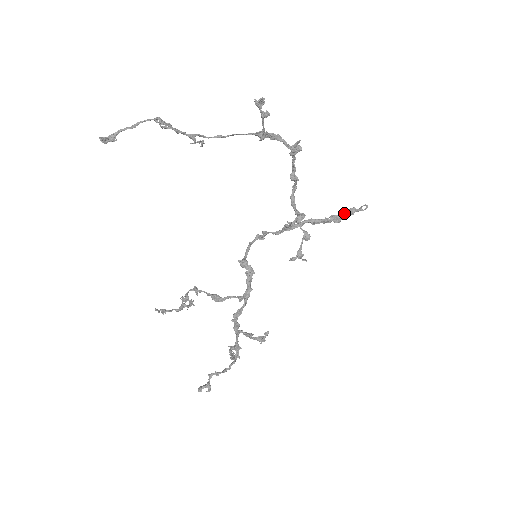
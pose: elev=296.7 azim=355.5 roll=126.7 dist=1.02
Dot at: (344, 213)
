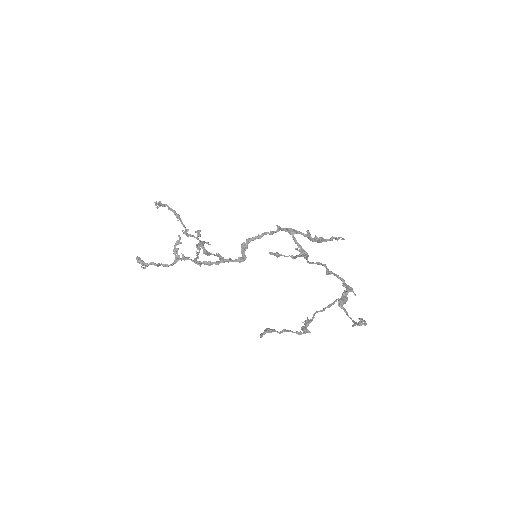
Dot at: (329, 240)
